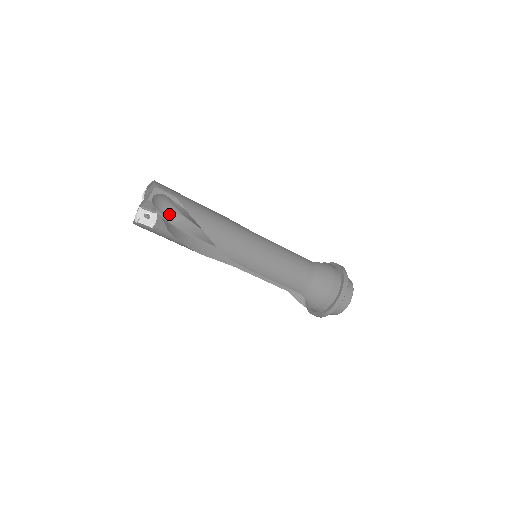
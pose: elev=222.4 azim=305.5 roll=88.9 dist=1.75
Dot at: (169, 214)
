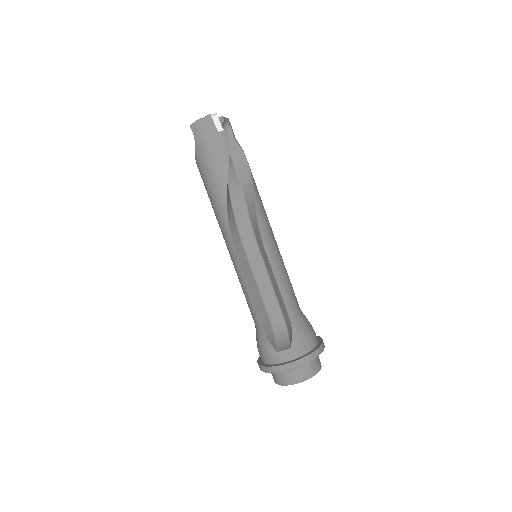
Dot at: occluded
